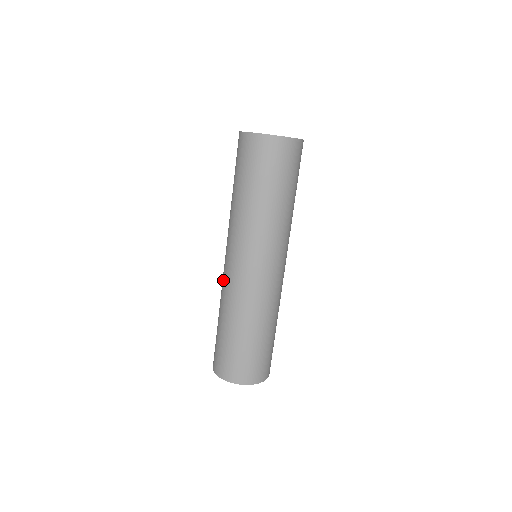
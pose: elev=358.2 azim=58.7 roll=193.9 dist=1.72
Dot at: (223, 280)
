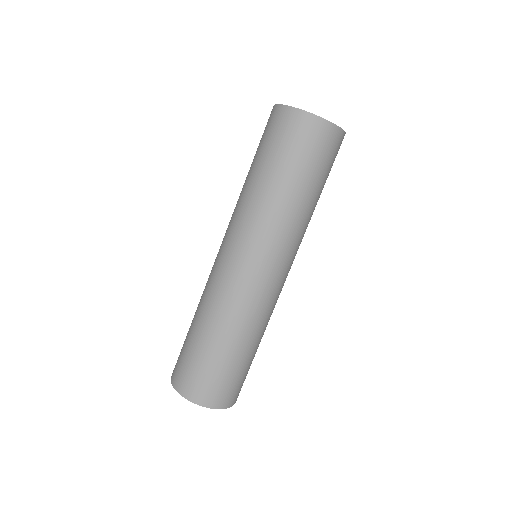
Dot at: (221, 283)
